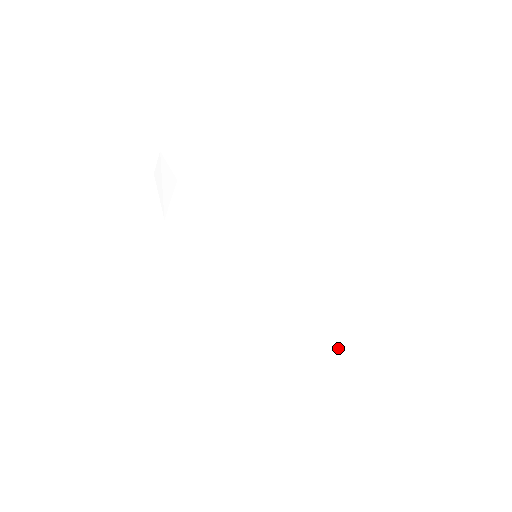
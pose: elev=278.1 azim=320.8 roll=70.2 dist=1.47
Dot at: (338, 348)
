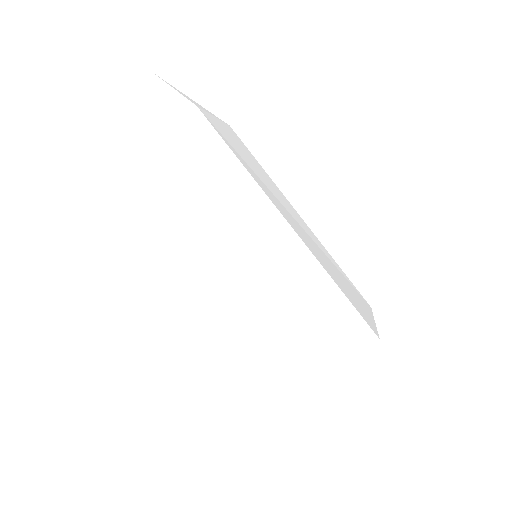
Dot at: occluded
